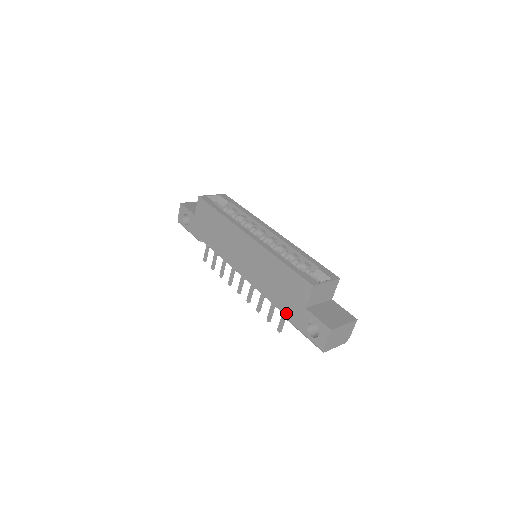
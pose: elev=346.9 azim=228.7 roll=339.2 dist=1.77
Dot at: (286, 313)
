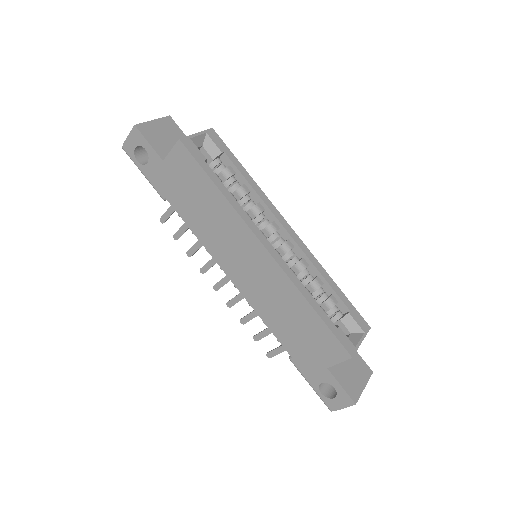
Dot at: (293, 356)
